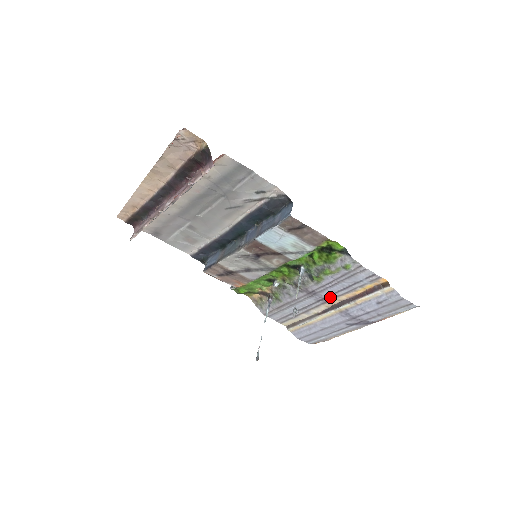
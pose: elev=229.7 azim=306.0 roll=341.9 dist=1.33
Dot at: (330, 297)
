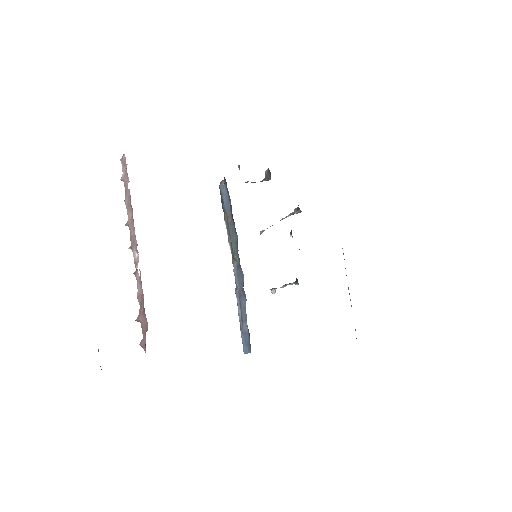
Dot at: occluded
